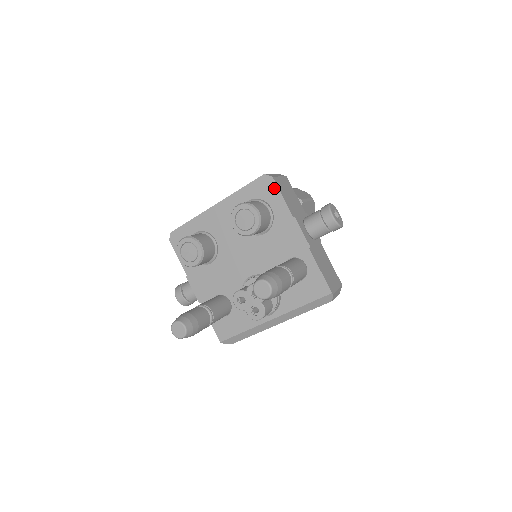
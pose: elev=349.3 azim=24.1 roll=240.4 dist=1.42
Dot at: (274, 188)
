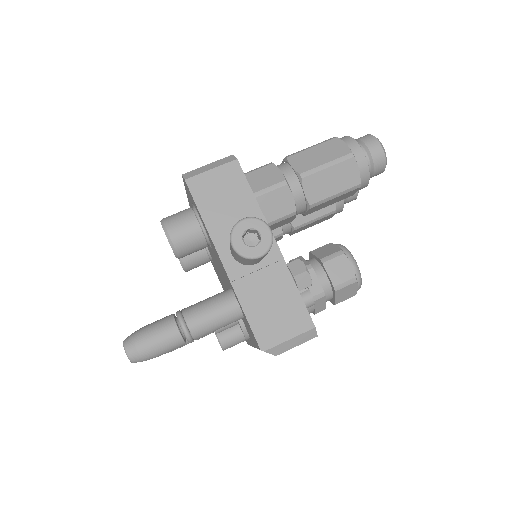
Dot at: (191, 195)
